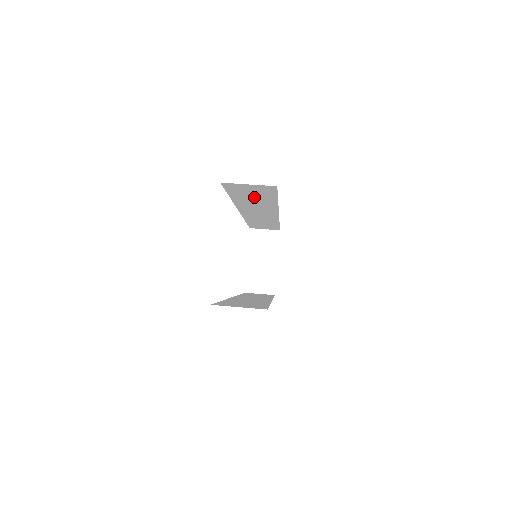
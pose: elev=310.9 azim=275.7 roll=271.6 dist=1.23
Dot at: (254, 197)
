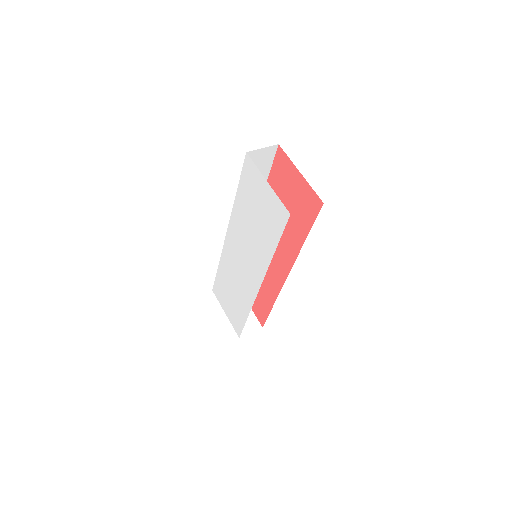
Dot at: occluded
